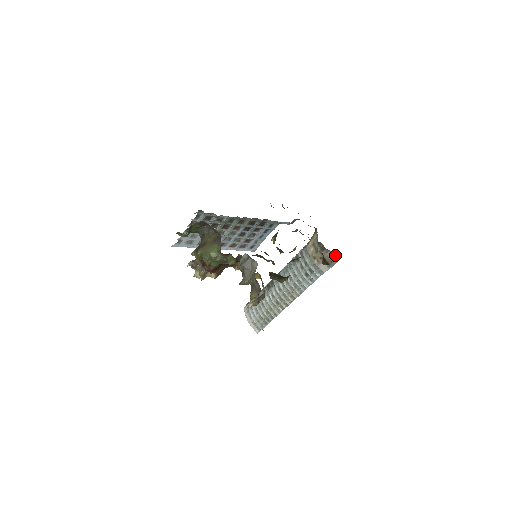
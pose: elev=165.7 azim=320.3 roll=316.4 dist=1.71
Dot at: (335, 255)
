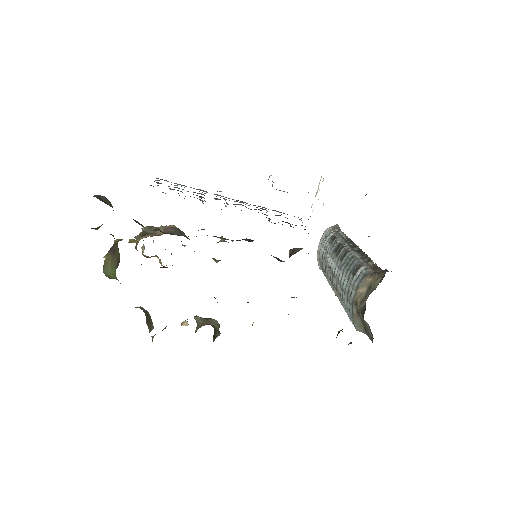
Dot at: occluded
